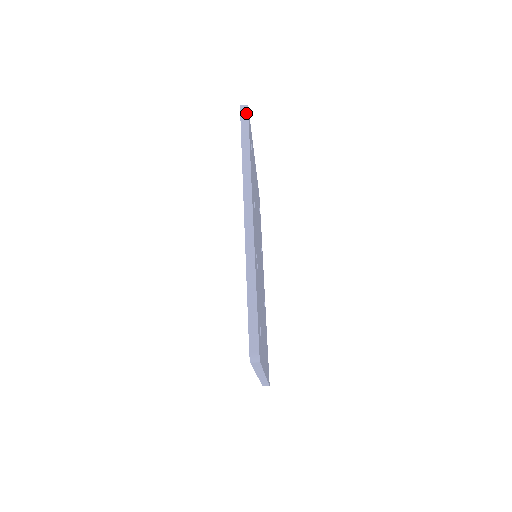
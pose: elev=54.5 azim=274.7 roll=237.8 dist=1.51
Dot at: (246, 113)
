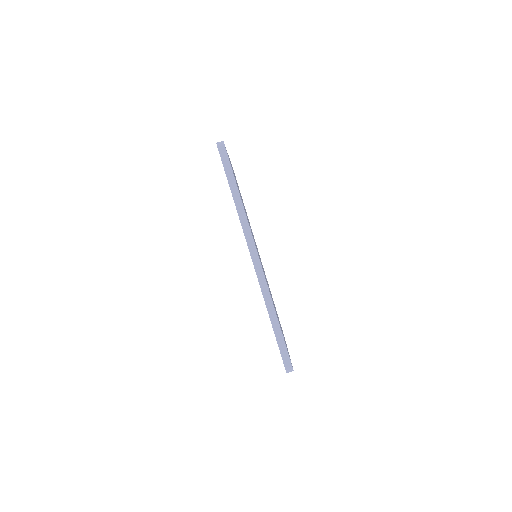
Dot at: (225, 153)
